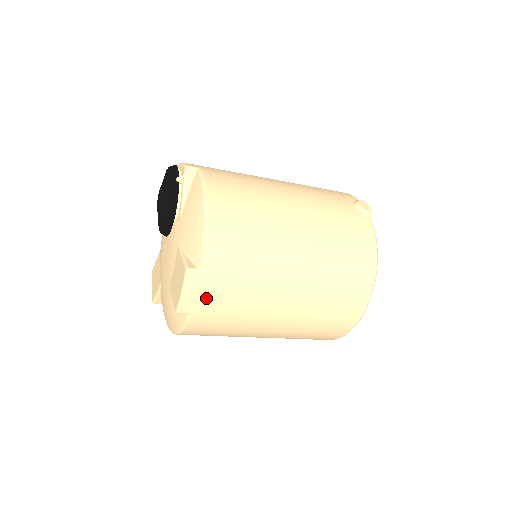
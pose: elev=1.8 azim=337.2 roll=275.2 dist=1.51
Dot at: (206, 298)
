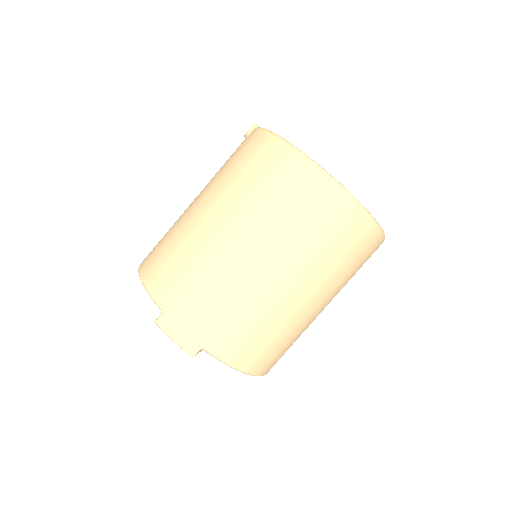
Dot at: (191, 324)
